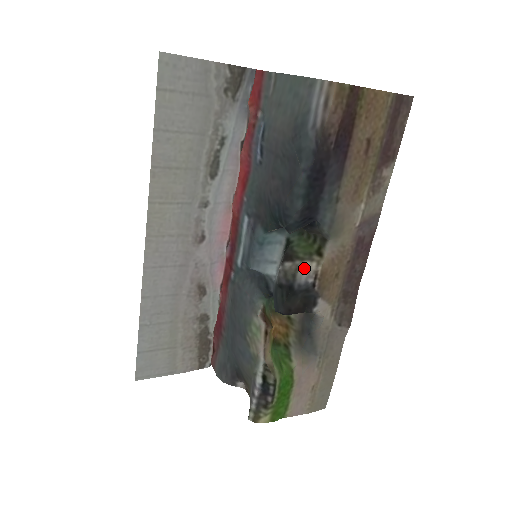
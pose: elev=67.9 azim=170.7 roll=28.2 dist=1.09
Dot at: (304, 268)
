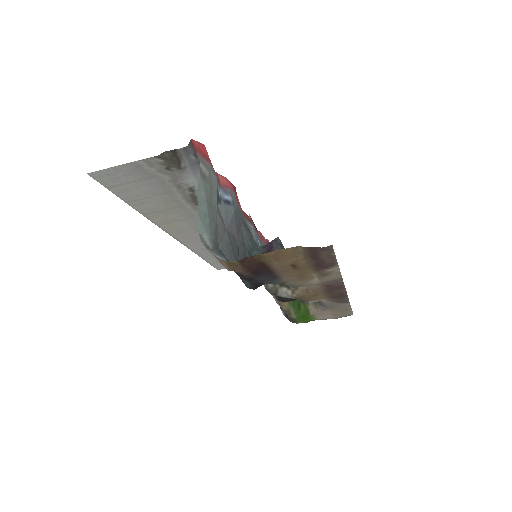
Dot at: (282, 291)
